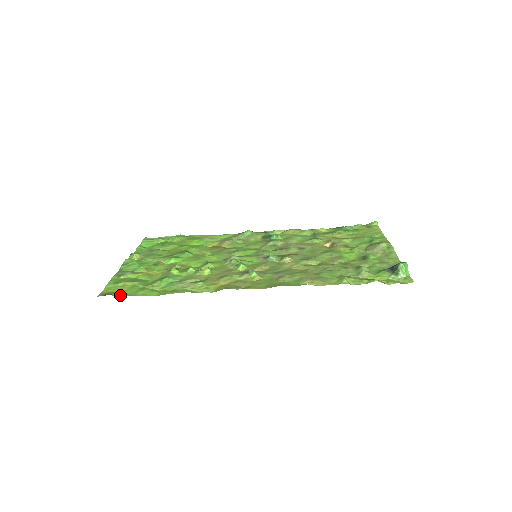
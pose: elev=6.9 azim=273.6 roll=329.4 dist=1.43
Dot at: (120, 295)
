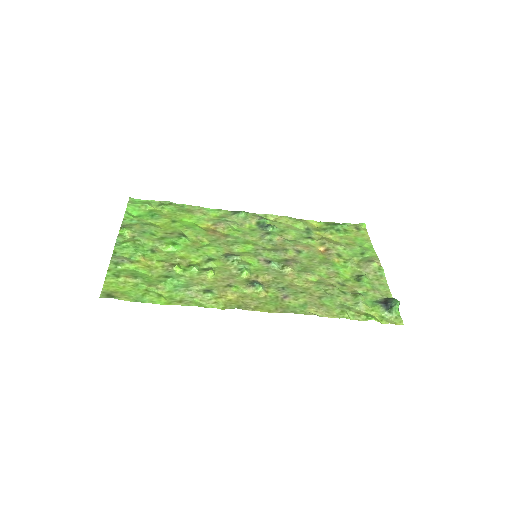
Dot at: (126, 299)
